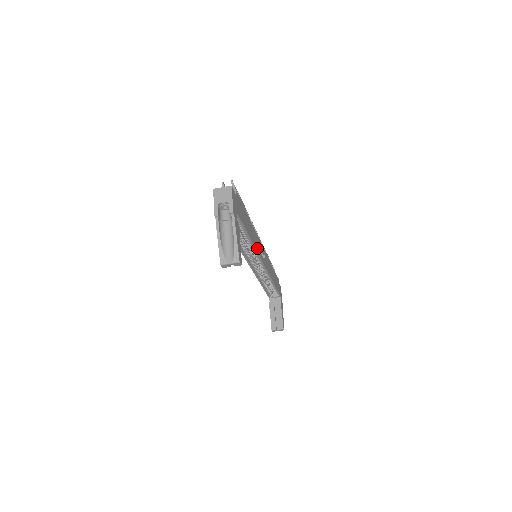
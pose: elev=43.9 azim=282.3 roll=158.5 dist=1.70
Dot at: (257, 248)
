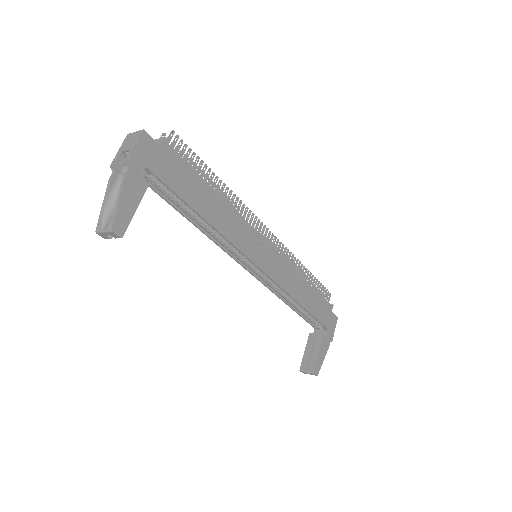
Dot at: (237, 240)
